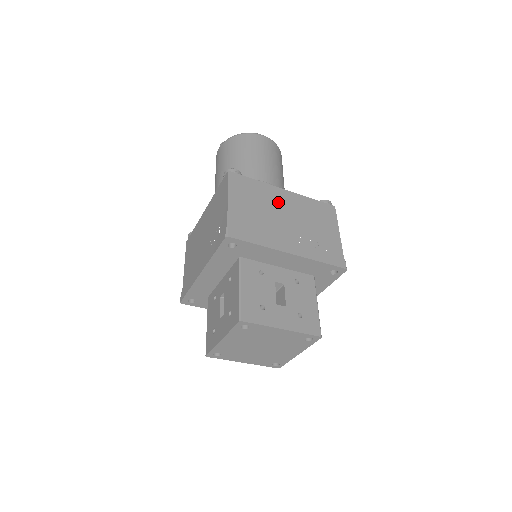
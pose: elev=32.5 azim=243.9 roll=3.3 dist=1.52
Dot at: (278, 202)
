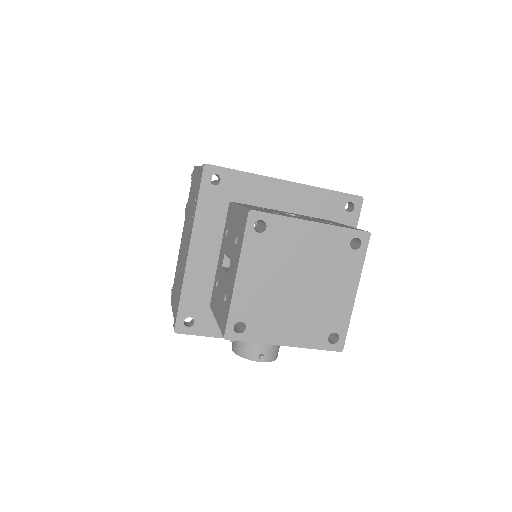
Dot at: occluded
